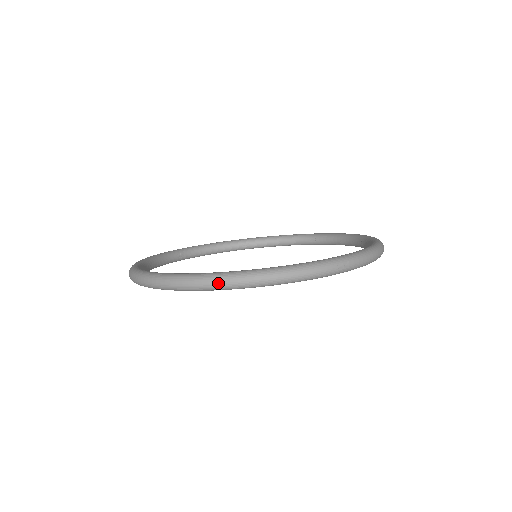
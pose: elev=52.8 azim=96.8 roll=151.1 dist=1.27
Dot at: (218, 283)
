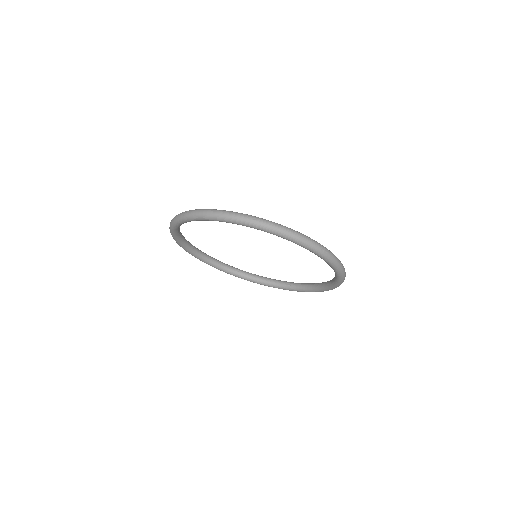
Dot at: (323, 249)
